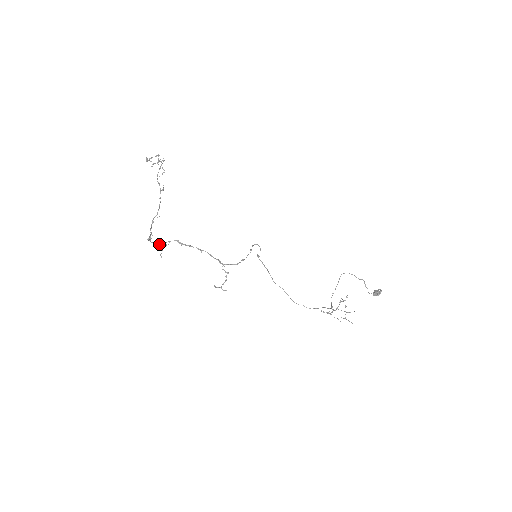
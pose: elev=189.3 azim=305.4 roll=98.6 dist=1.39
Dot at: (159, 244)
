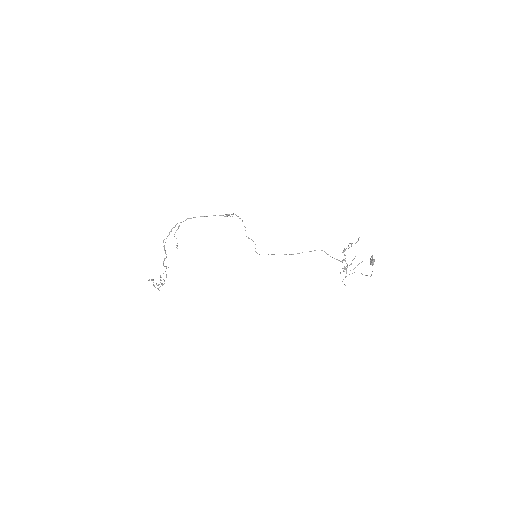
Dot at: (173, 227)
